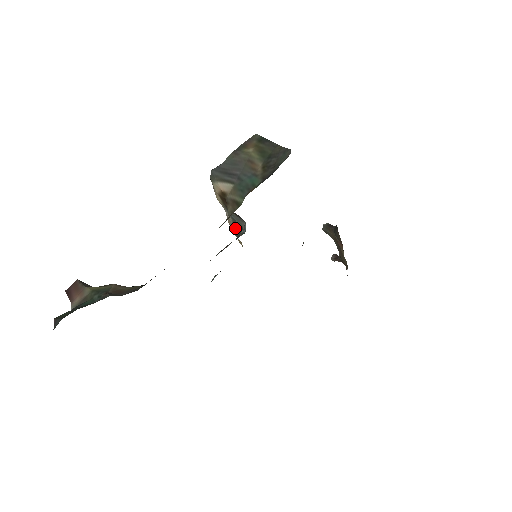
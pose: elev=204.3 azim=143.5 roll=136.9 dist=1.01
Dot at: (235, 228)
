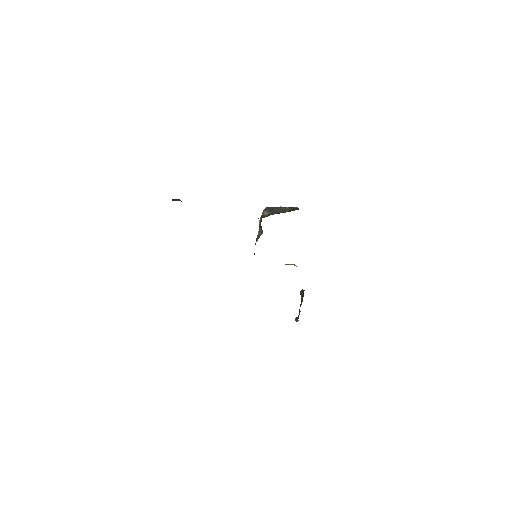
Dot at: (257, 240)
